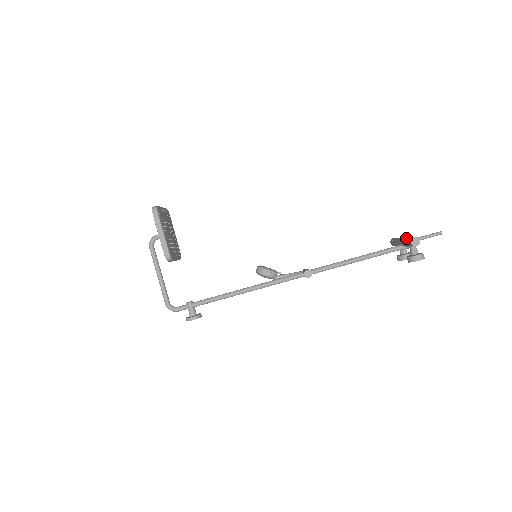
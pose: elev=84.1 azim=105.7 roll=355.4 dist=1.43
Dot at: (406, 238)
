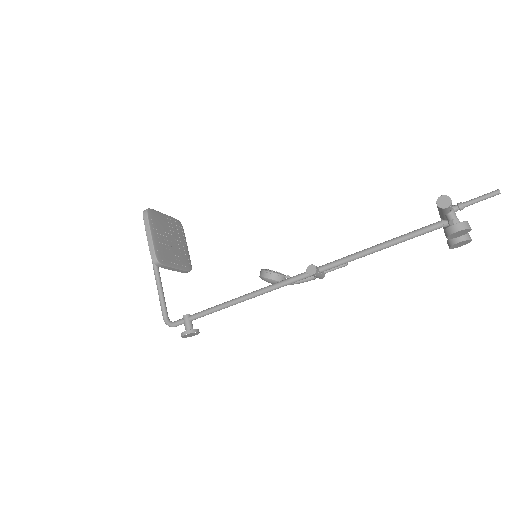
Dot at: occluded
